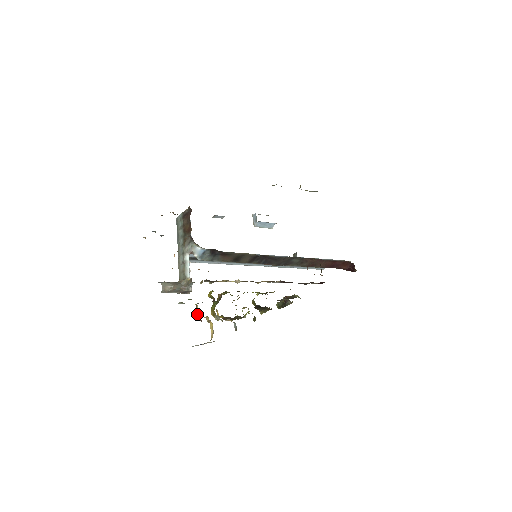
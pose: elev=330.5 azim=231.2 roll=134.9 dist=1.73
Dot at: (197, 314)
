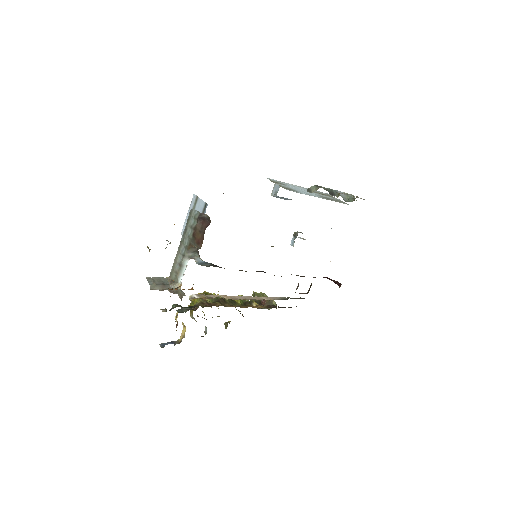
Dot at: occluded
